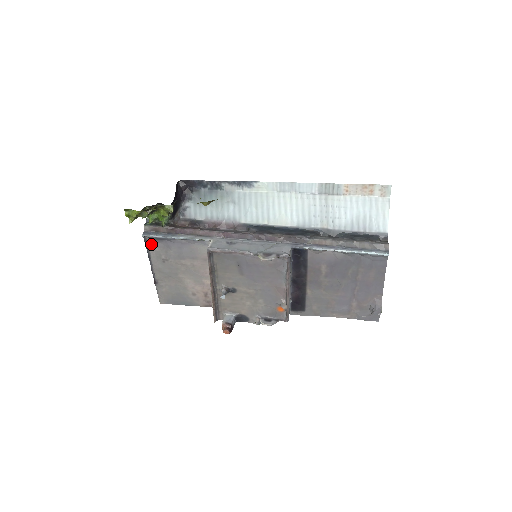
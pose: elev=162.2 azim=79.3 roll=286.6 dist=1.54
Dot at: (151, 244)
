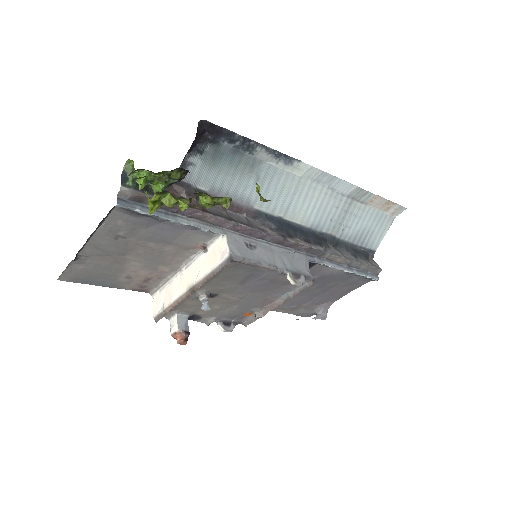
Dot at: (115, 214)
